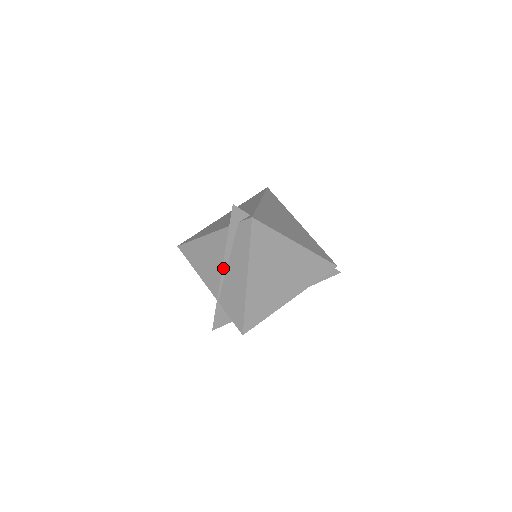
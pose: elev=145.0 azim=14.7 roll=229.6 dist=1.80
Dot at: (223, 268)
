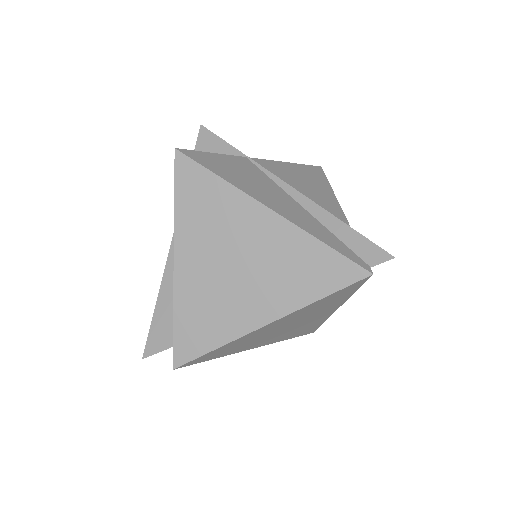
Dot at: occluded
